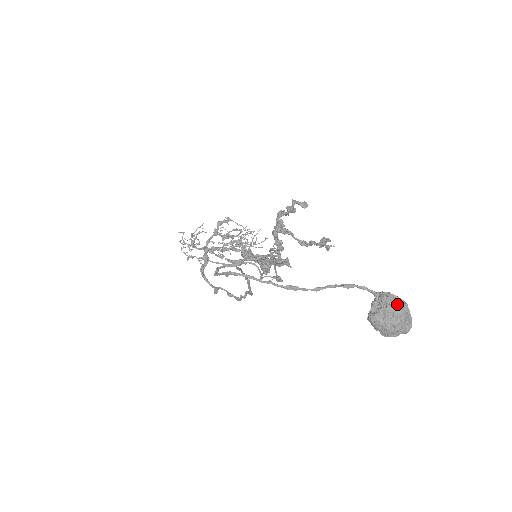
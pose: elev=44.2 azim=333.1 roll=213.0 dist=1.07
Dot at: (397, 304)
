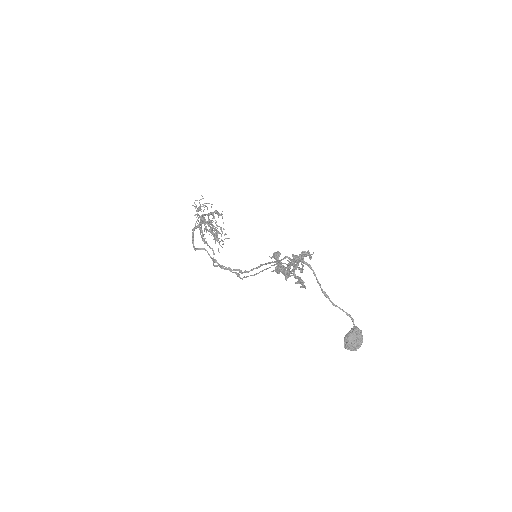
Dot at: (362, 337)
